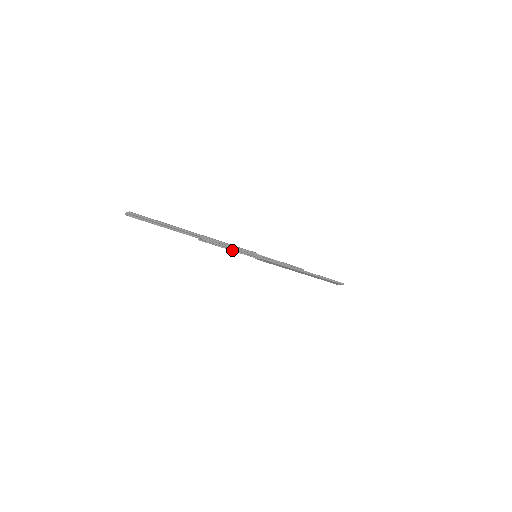
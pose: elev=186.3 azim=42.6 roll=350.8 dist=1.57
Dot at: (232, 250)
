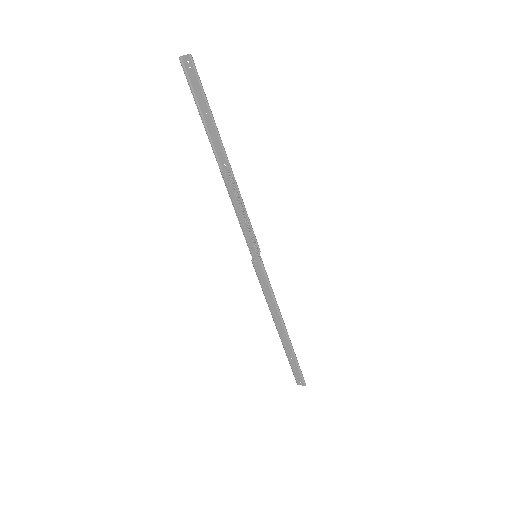
Dot at: (240, 223)
